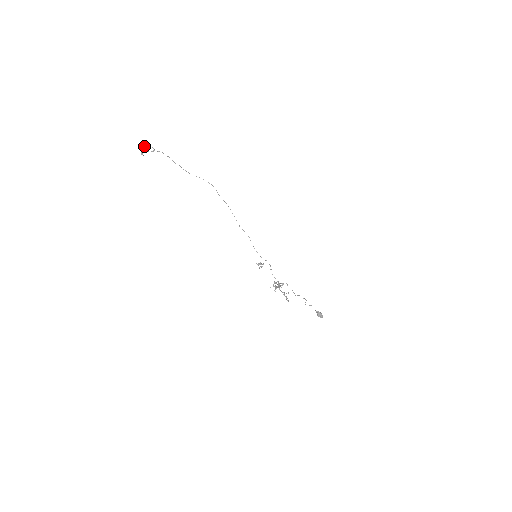
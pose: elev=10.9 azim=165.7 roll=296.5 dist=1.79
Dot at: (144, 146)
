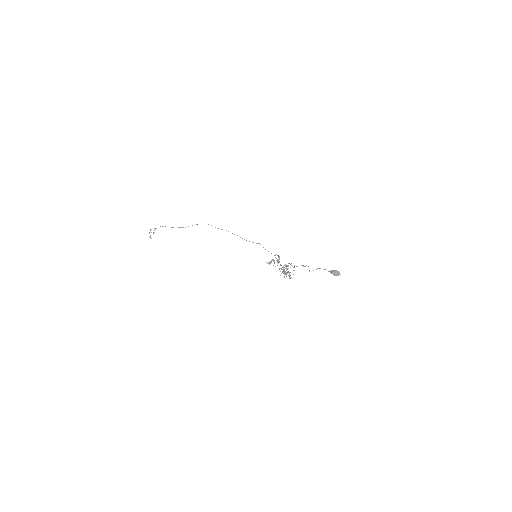
Dot at: occluded
